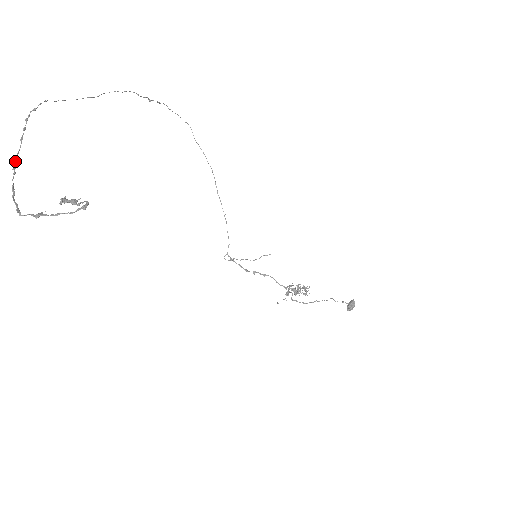
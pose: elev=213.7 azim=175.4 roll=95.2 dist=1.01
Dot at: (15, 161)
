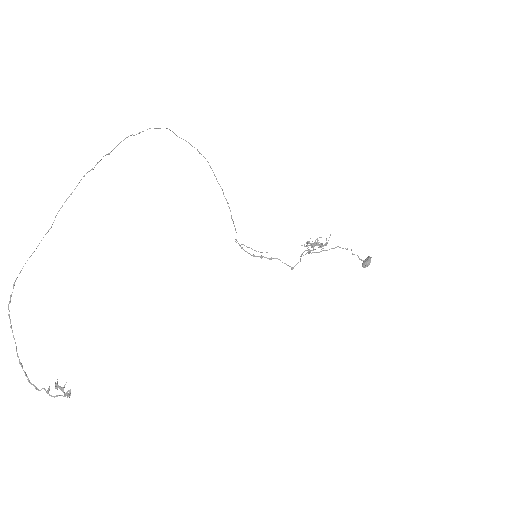
Dot at: (18, 357)
